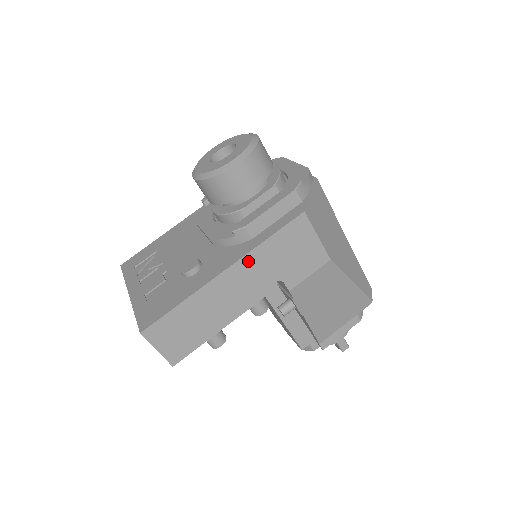
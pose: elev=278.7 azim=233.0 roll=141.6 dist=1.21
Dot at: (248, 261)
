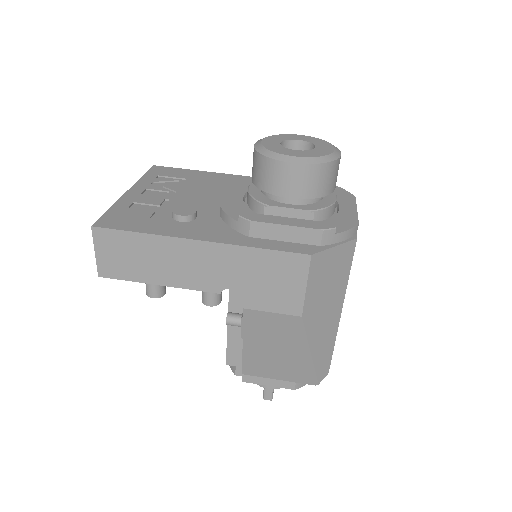
Dot at: (226, 251)
